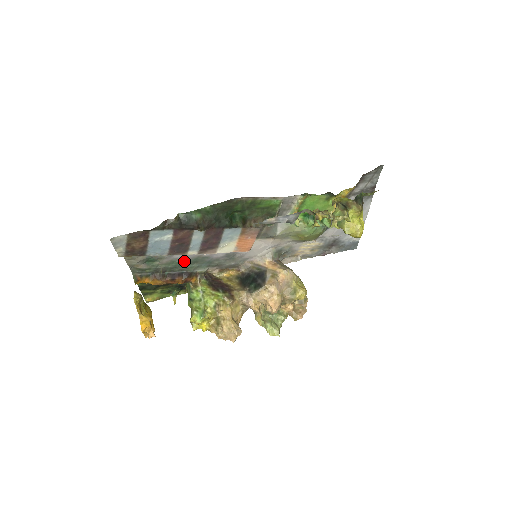
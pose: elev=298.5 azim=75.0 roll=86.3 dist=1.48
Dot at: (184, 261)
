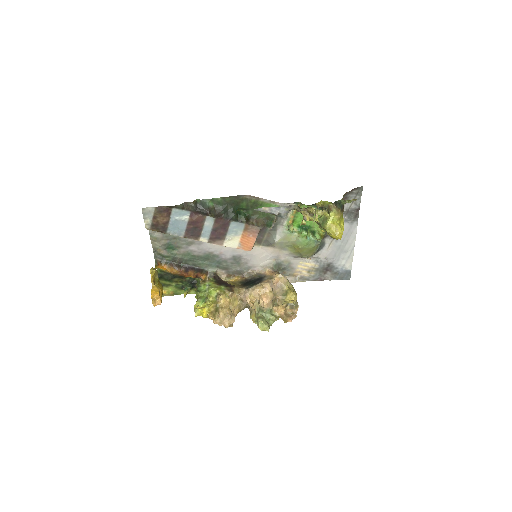
Dot at: (198, 255)
